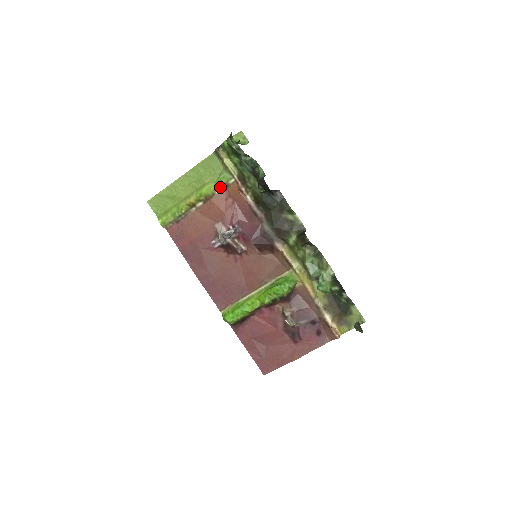
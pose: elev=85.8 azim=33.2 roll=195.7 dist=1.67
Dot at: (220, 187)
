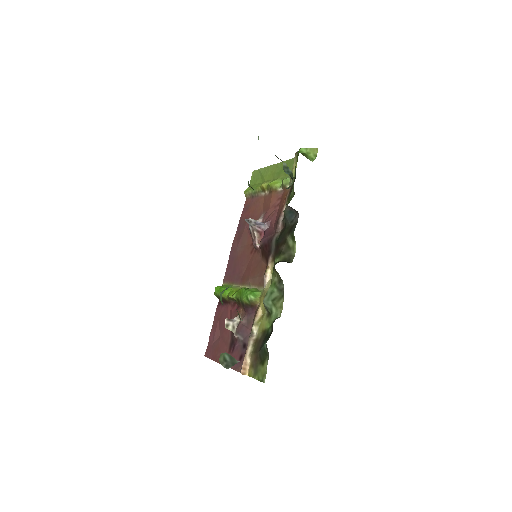
Dot at: (282, 187)
